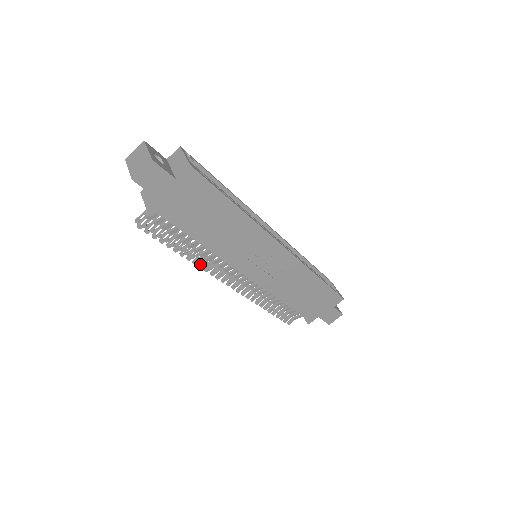
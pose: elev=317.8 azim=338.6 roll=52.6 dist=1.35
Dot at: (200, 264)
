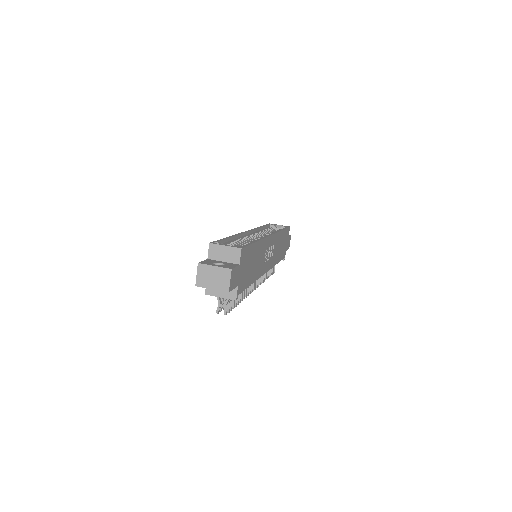
Dot at: (246, 295)
